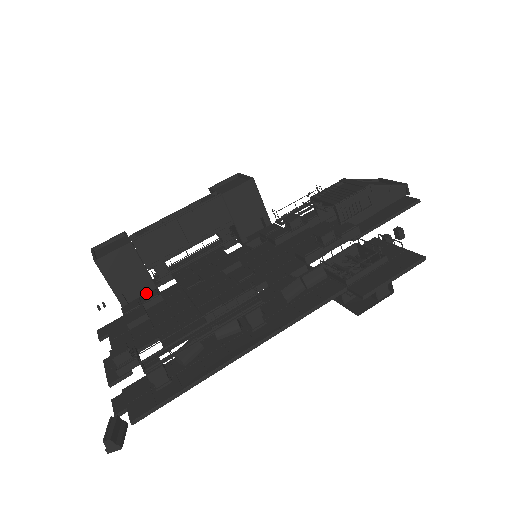
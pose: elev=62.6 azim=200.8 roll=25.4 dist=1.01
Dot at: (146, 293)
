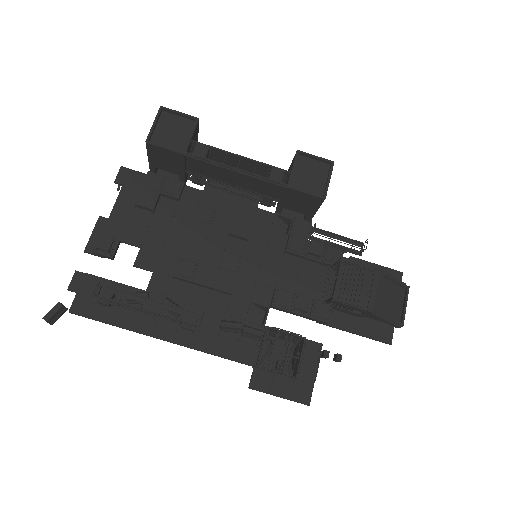
Dot at: occluded
